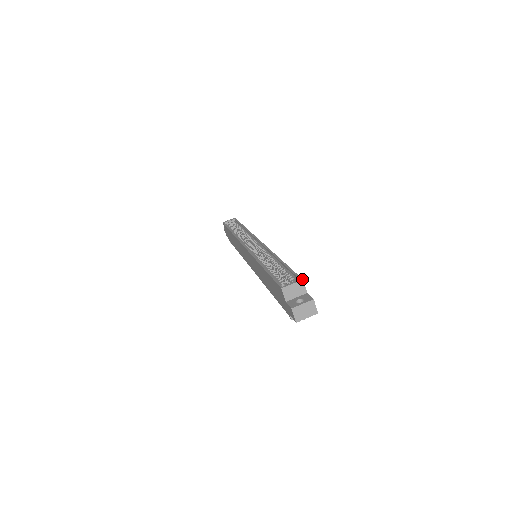
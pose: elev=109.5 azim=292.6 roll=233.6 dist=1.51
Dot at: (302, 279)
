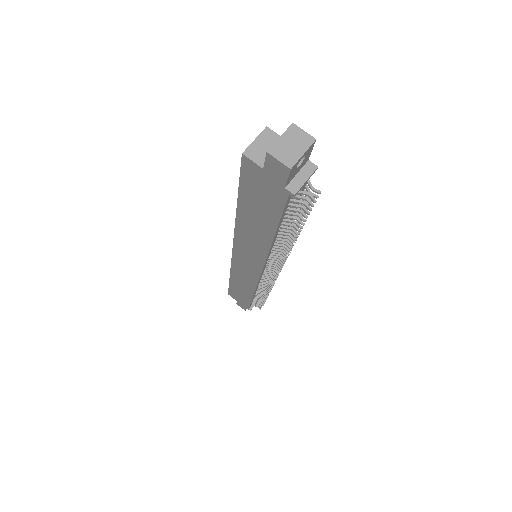
Dot at: (265, 127)
